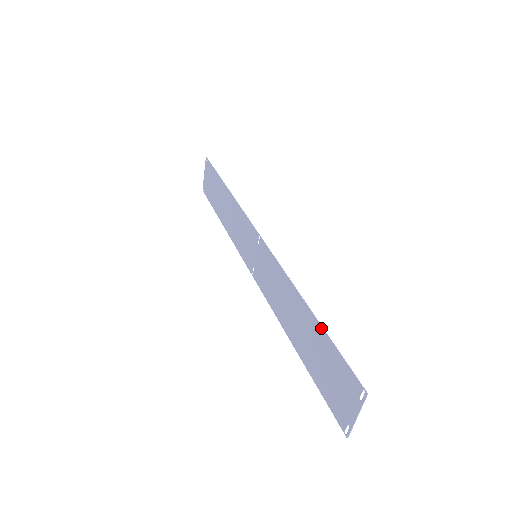
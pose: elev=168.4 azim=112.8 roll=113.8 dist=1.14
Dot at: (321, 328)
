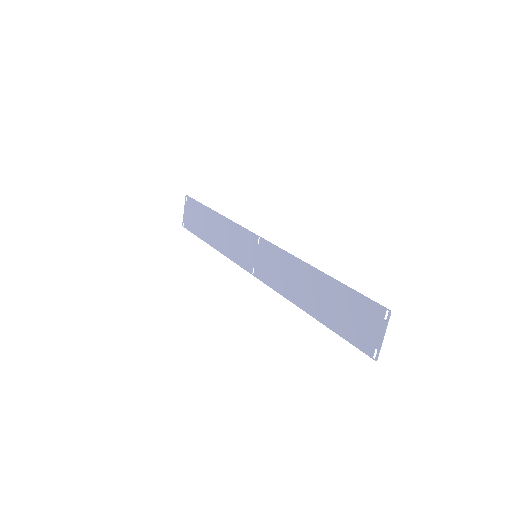
Dot at: (337, 282)
